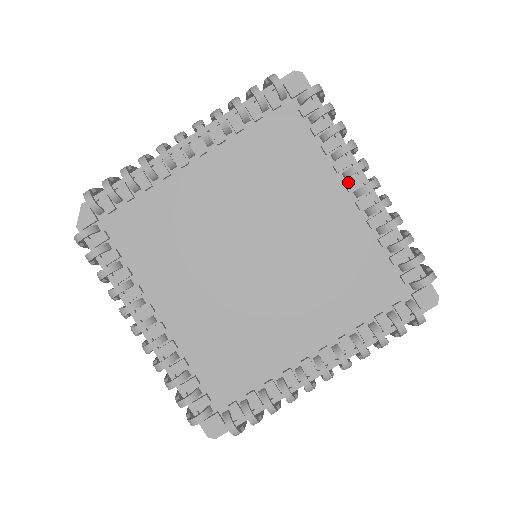
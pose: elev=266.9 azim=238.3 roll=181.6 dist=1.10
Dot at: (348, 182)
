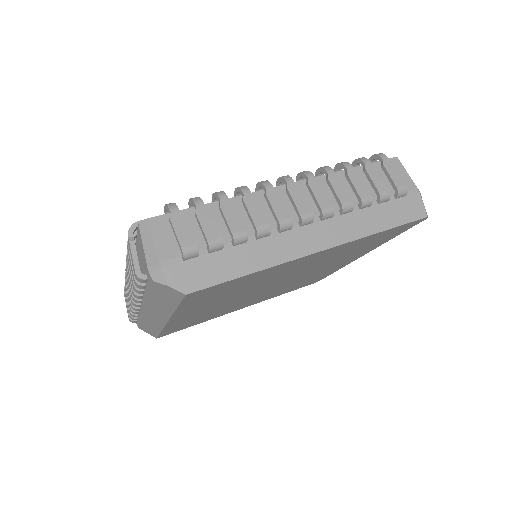
Dot at: occluded
